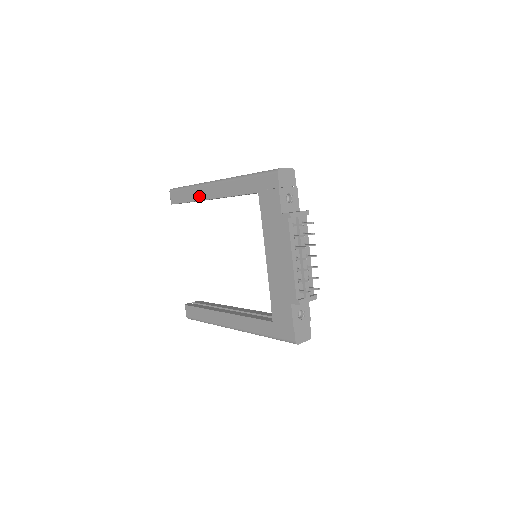
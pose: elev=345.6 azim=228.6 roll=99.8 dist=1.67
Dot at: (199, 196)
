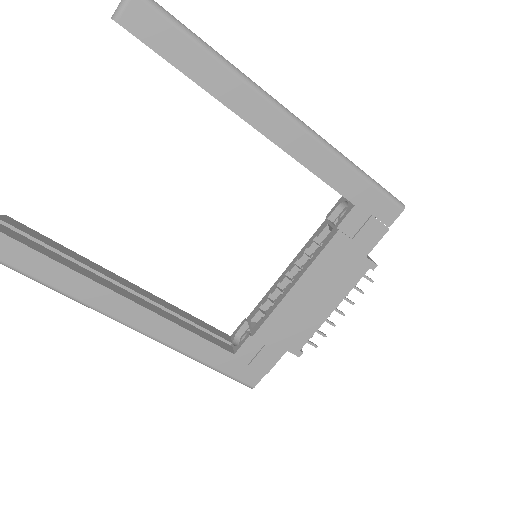
Dot at: (228, 96)
